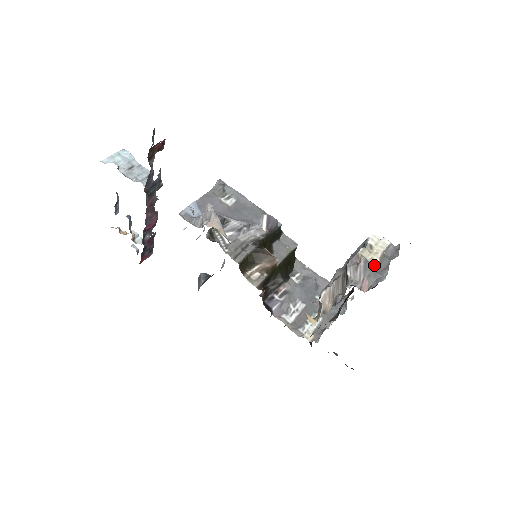
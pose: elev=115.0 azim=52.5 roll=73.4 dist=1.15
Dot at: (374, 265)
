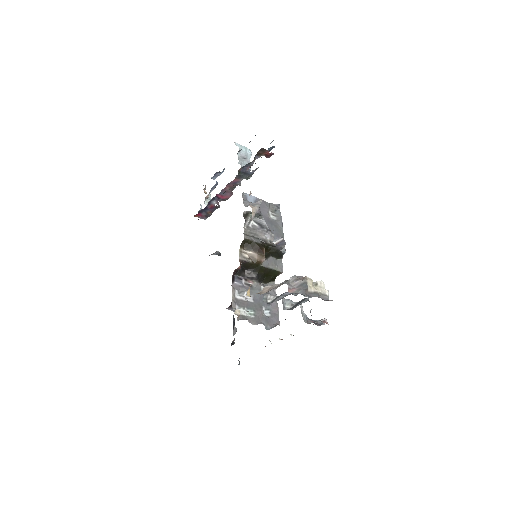
Dot at: (308, 289)
